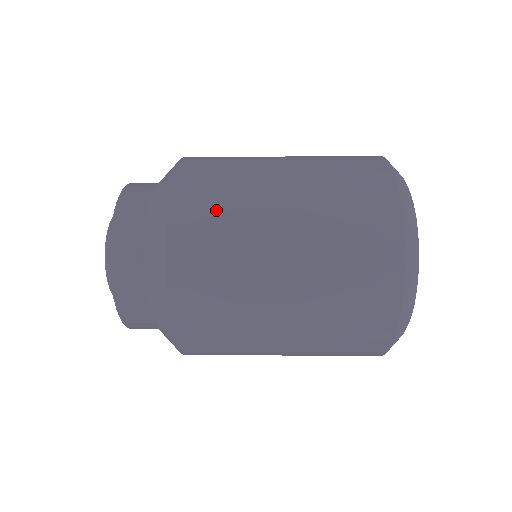
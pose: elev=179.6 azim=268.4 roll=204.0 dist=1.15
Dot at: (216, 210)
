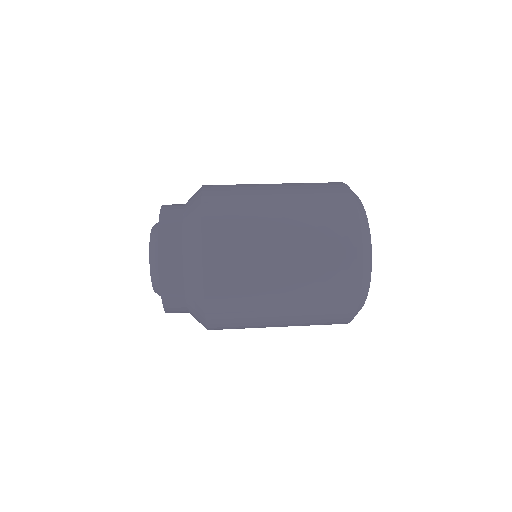
Dot at: (237, 265)
